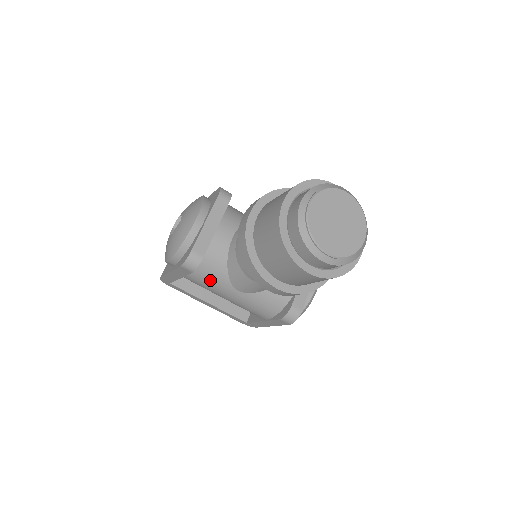
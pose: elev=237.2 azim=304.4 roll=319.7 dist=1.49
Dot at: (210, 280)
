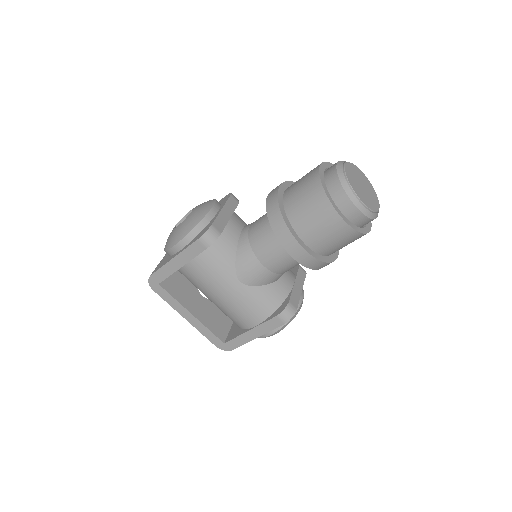
Dot at: (216, 266)
